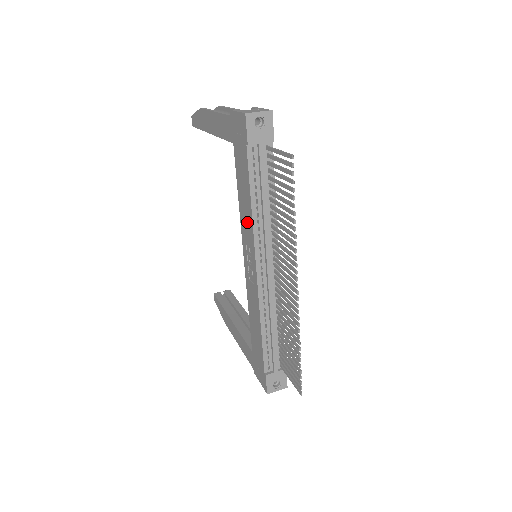
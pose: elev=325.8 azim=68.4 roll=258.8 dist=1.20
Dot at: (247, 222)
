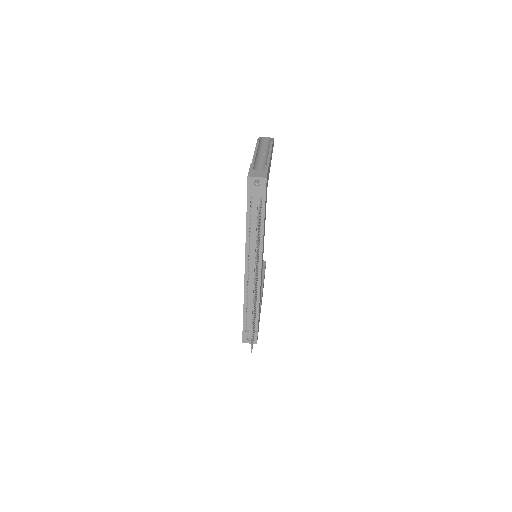
Dot at: occluded
